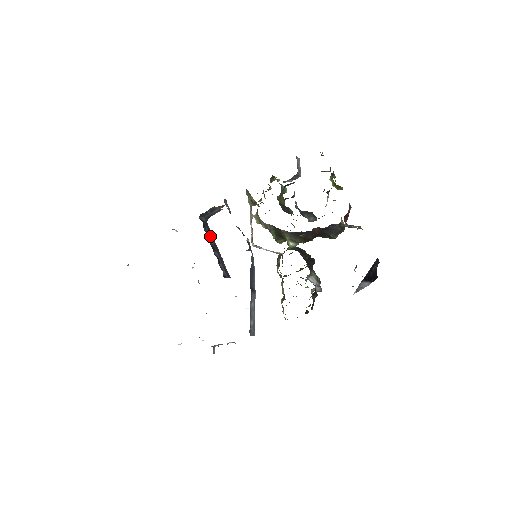
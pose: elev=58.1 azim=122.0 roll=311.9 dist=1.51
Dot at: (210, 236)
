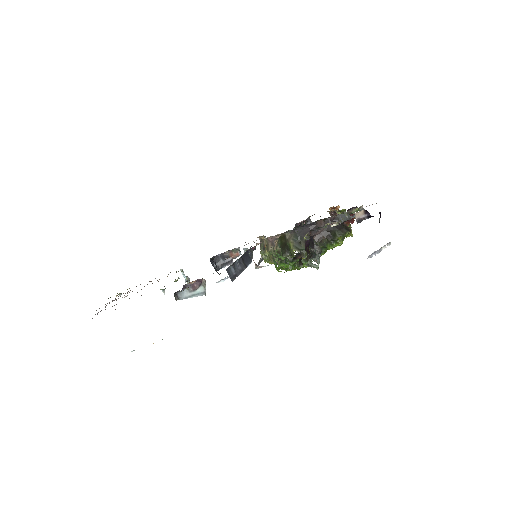
Dot at: occluded
